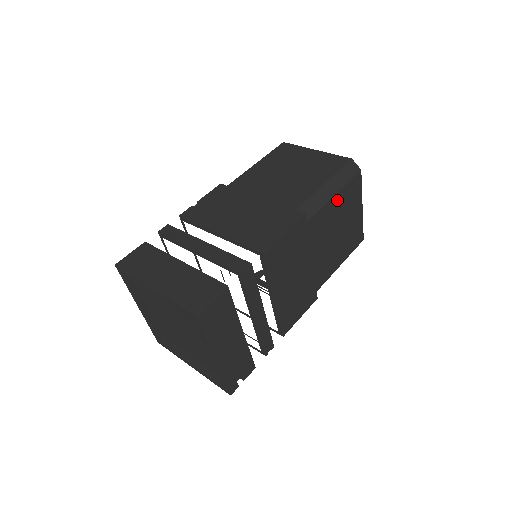
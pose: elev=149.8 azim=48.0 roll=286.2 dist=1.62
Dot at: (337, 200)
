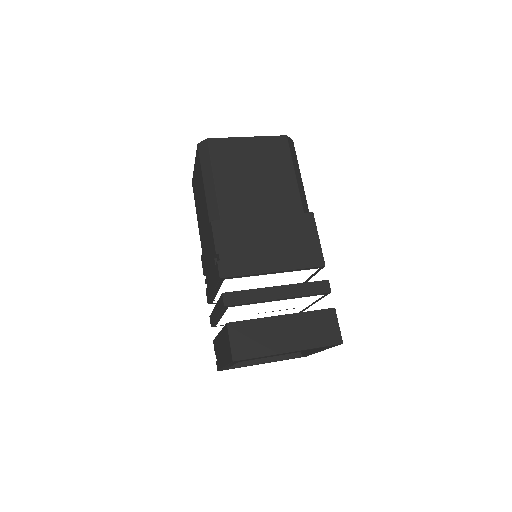
Dot at: occluded
